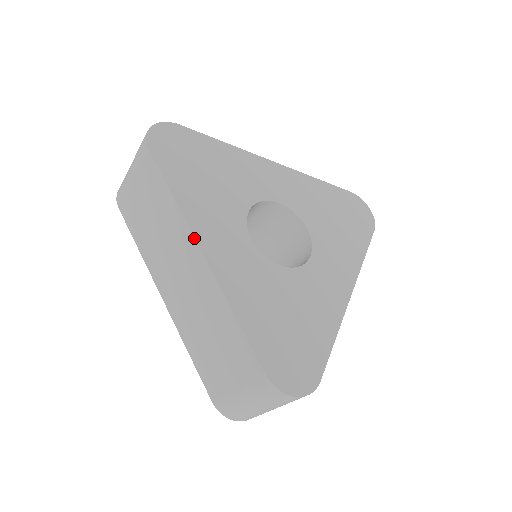
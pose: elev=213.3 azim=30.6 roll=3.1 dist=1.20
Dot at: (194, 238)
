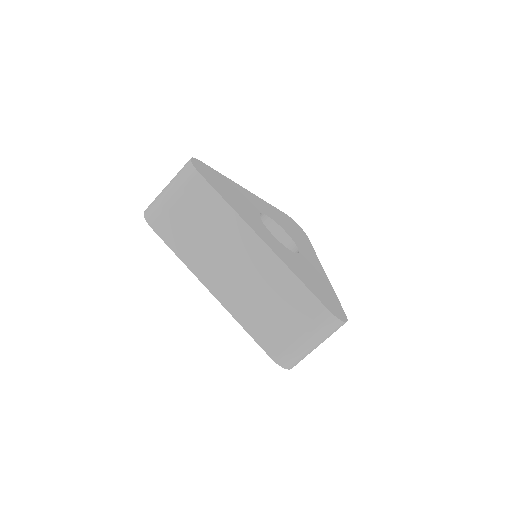
Dot at: (253, 230)
